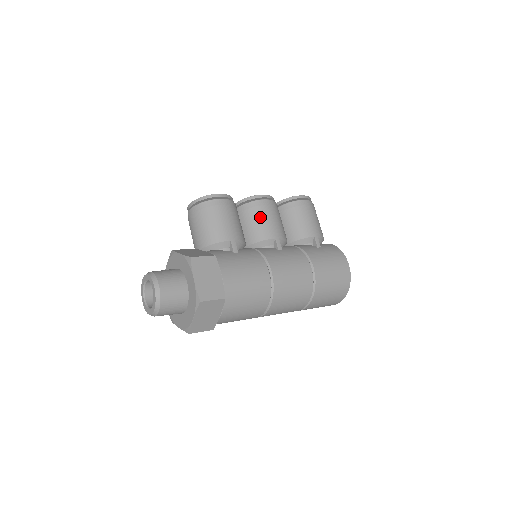
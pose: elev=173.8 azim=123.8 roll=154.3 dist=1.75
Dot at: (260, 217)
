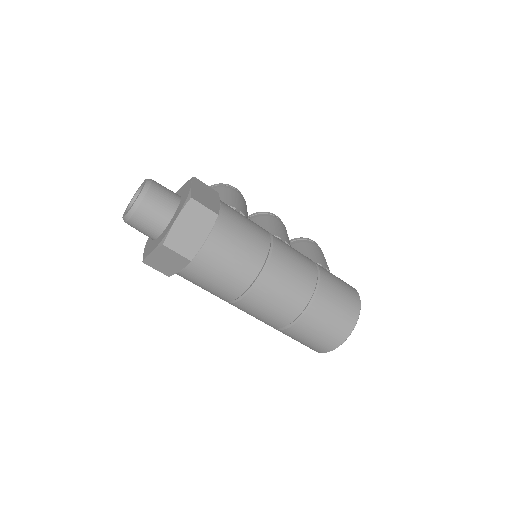
Dot at: (269, 222)
